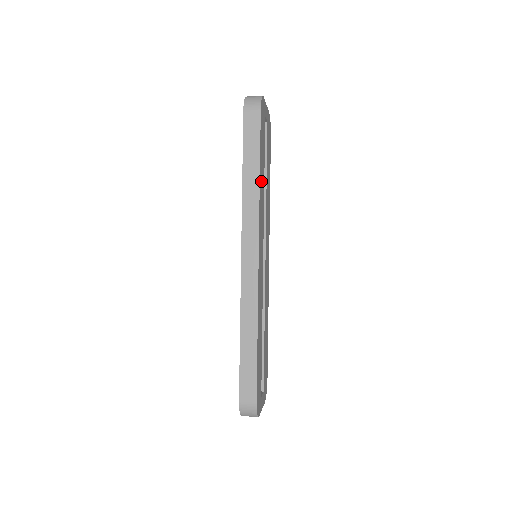
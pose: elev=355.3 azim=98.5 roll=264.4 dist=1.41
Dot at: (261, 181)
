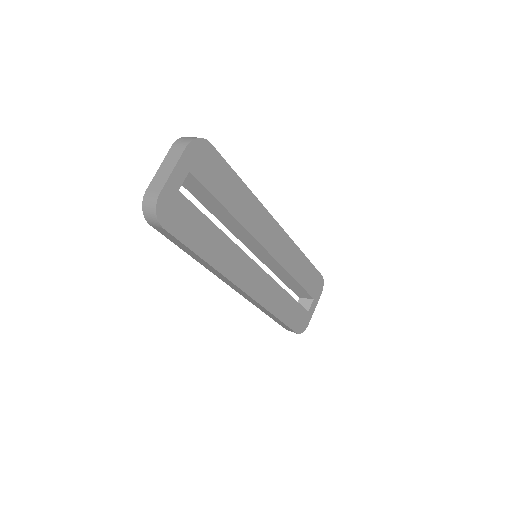
Dot at: (213, 252)
